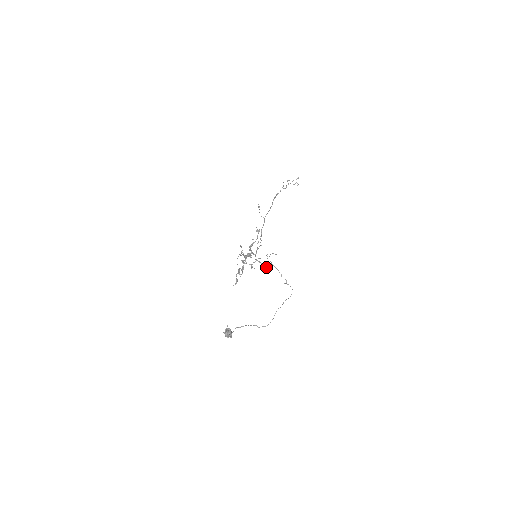
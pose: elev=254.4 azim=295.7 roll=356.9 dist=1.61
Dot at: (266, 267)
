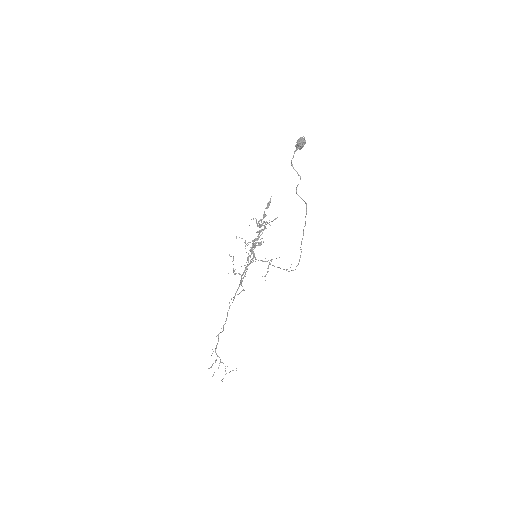
Dot at: occluded
